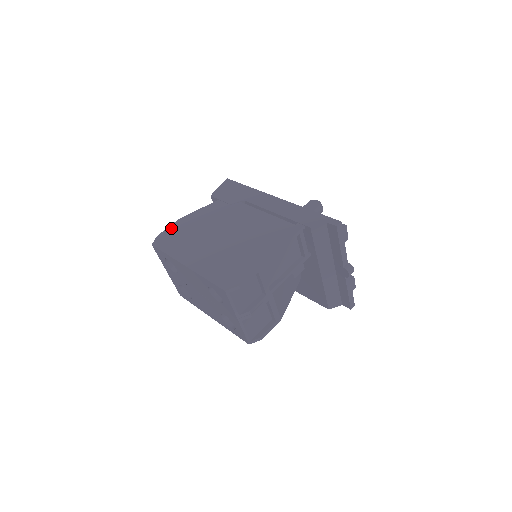
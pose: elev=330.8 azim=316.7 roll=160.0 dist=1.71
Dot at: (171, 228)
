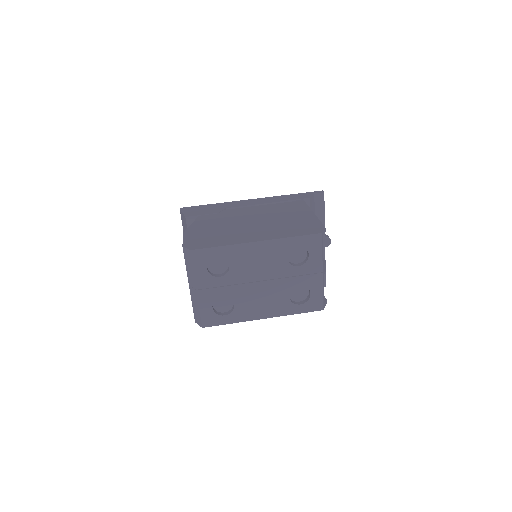
Dot at: (188, 238)
